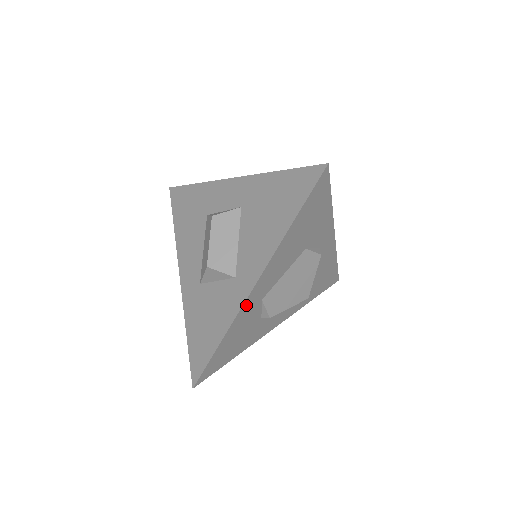
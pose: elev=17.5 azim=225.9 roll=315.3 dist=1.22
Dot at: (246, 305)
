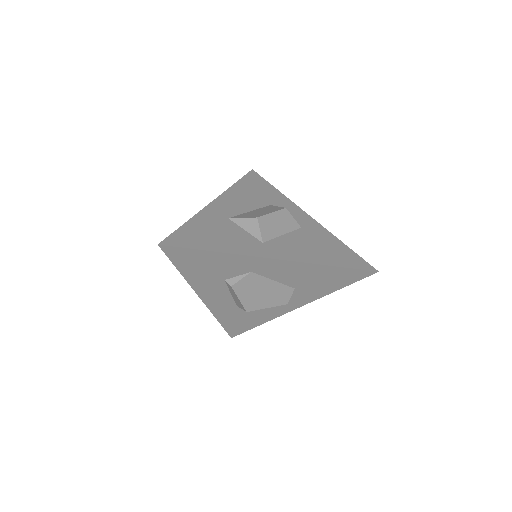
Dot at: (253, 259)
